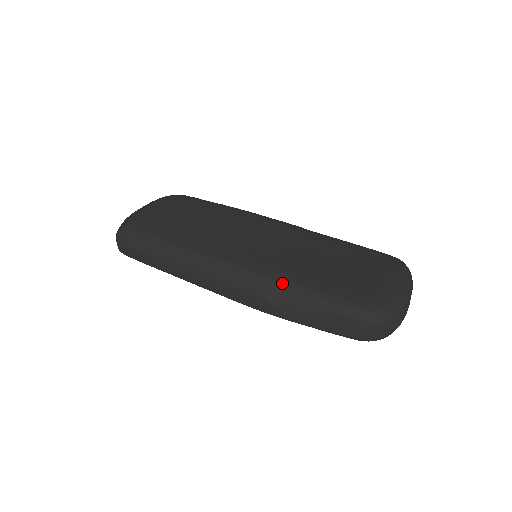
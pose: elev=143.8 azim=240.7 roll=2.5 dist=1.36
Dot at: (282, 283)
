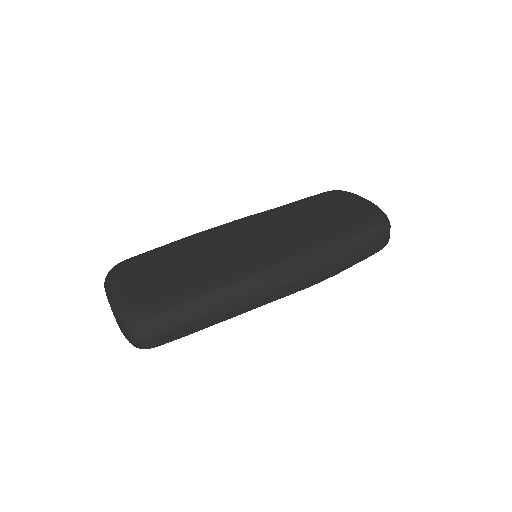
Dot at: (325, 248)
